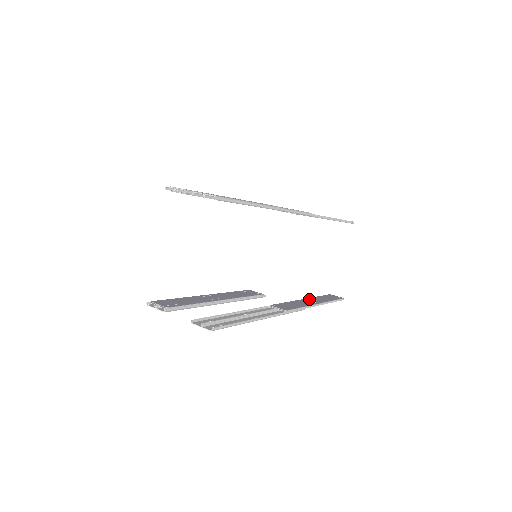
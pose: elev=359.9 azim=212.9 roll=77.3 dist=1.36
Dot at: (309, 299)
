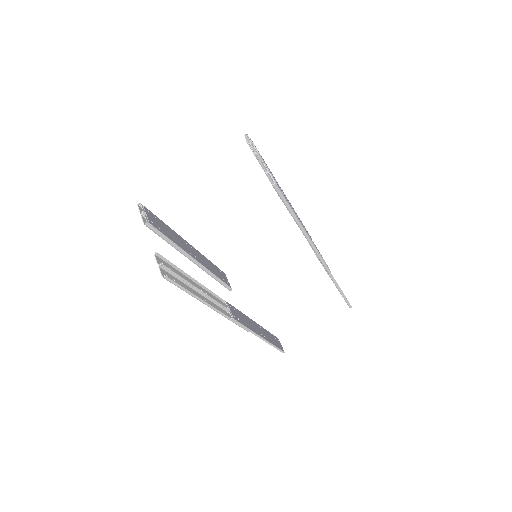
Dot at: (260, 327)
